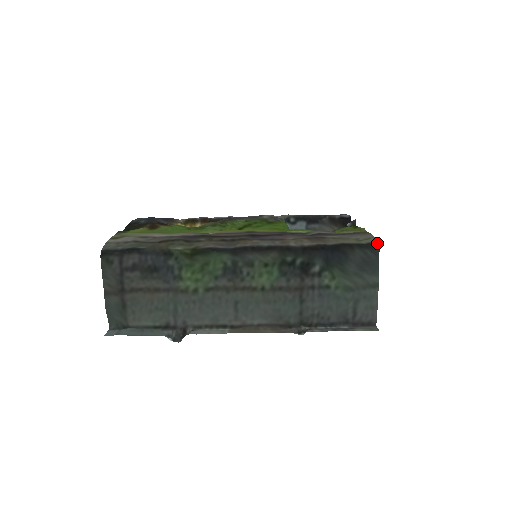
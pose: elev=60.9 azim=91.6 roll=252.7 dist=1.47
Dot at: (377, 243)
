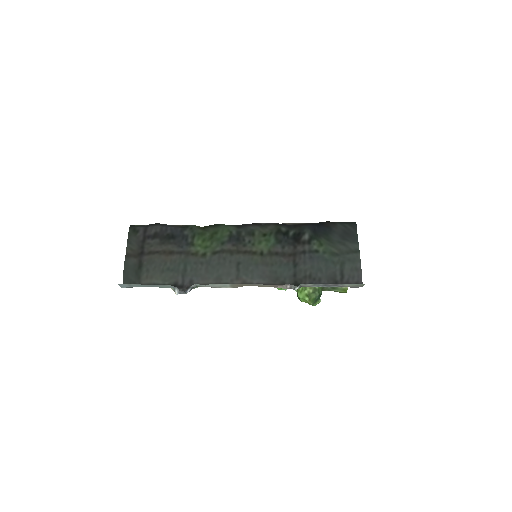
Dot at: occluded
